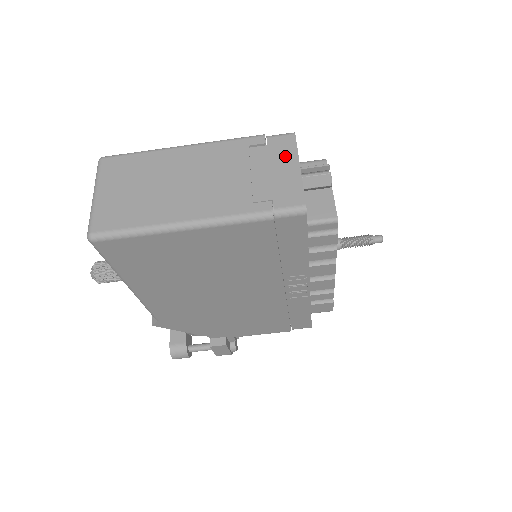
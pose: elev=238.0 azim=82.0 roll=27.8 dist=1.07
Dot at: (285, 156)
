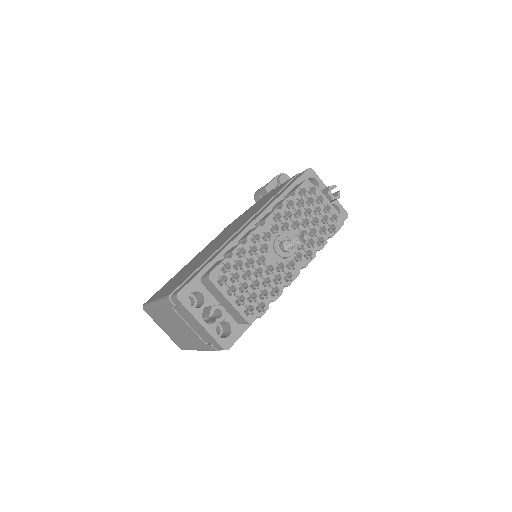
Dot at: (189, 316)
